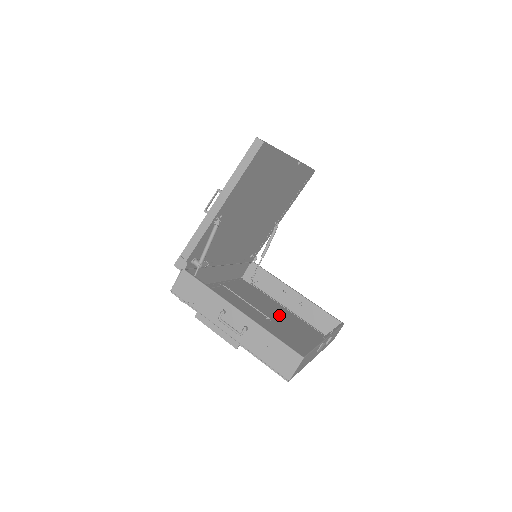
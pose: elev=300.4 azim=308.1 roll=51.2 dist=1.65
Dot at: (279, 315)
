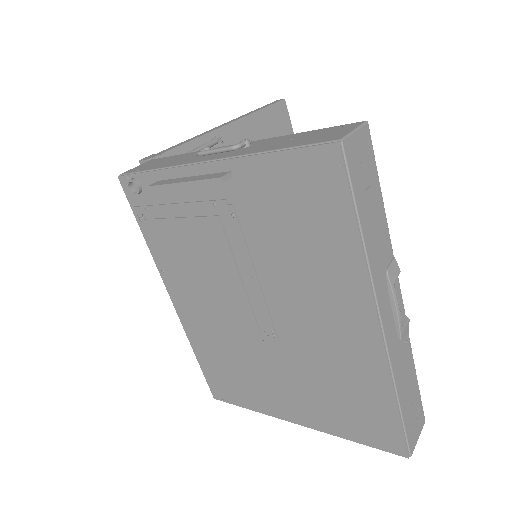
Dot at: (287, 376)
